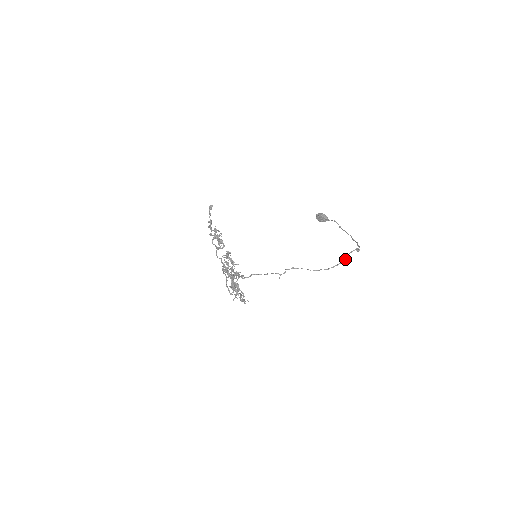
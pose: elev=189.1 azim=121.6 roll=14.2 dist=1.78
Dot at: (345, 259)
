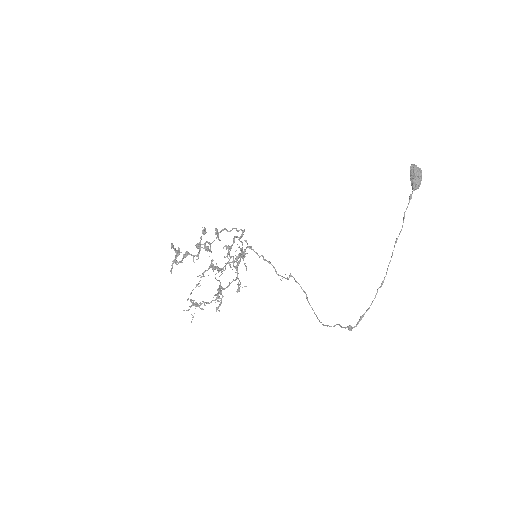
Dot at: (333, 326)
